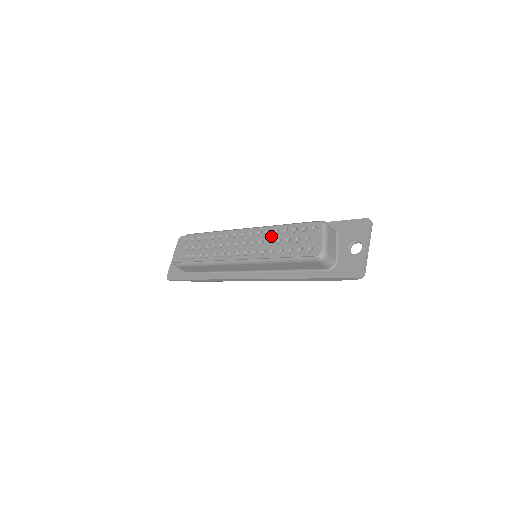
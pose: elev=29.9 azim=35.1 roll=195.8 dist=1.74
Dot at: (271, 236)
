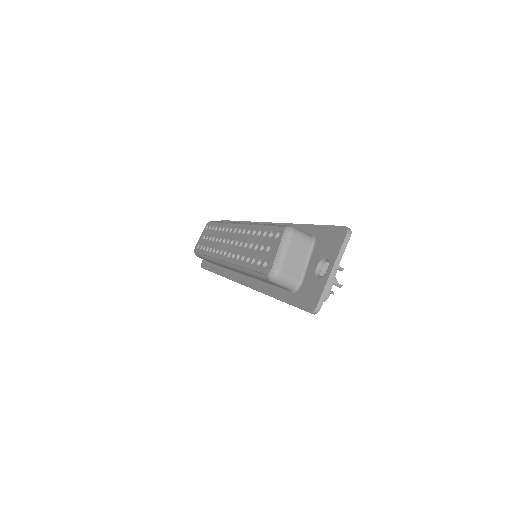
Dot at: (249, 238)
